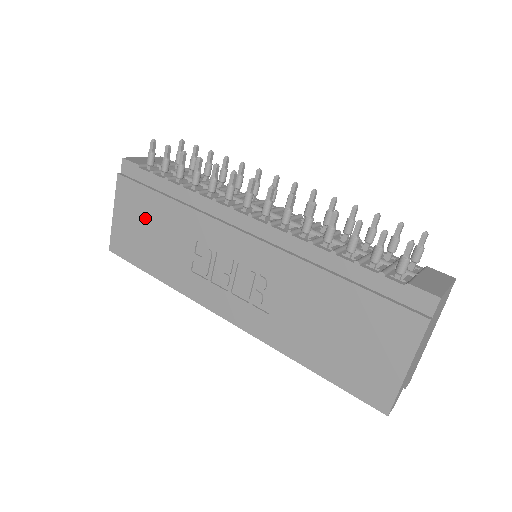
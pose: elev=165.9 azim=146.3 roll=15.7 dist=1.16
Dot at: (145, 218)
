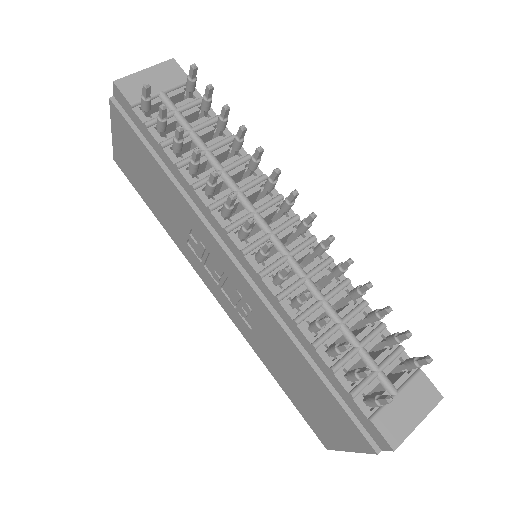
Dot at: (142, 165)
